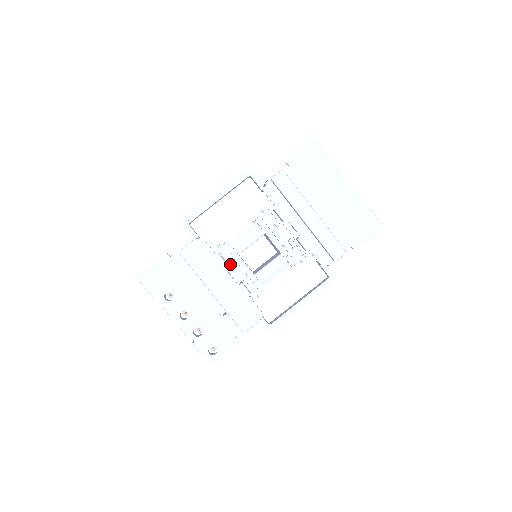
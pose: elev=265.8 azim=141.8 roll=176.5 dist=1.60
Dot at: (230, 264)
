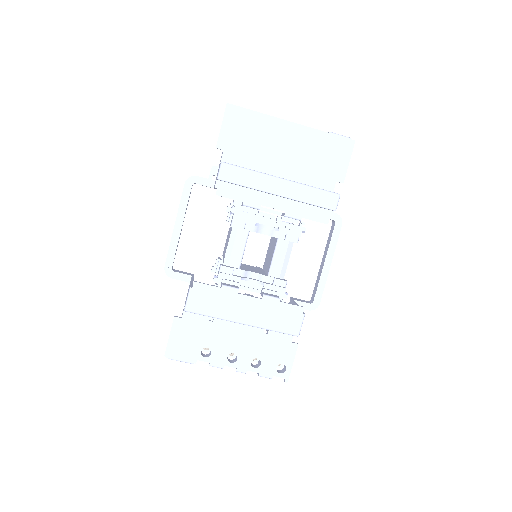
Dot at: (239, 283)
